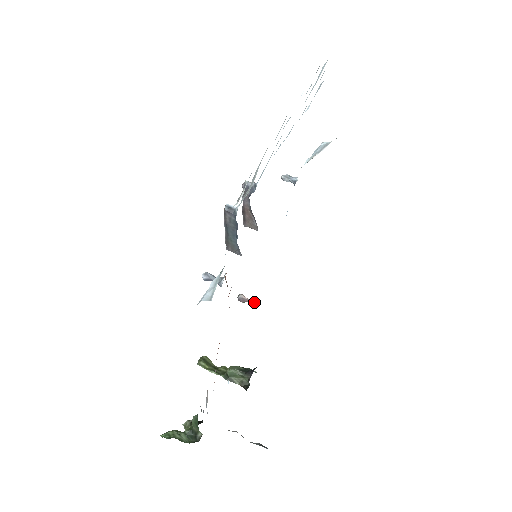
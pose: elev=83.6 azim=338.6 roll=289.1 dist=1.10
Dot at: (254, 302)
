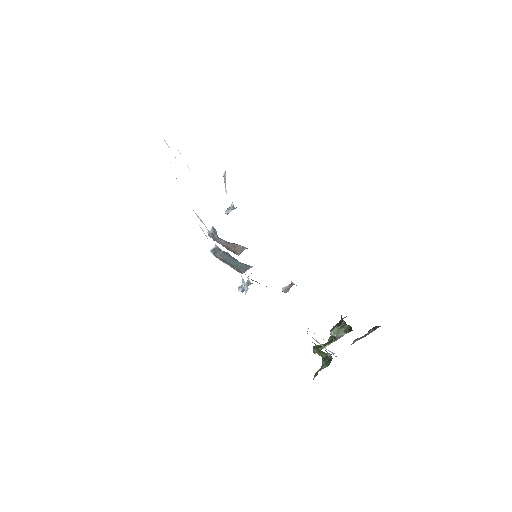
Dot at: (292, 282)
